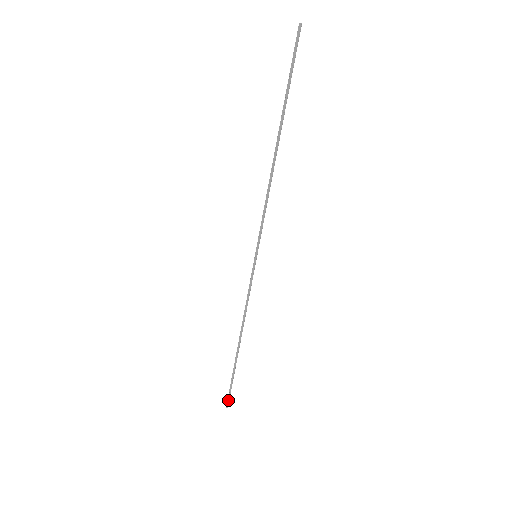
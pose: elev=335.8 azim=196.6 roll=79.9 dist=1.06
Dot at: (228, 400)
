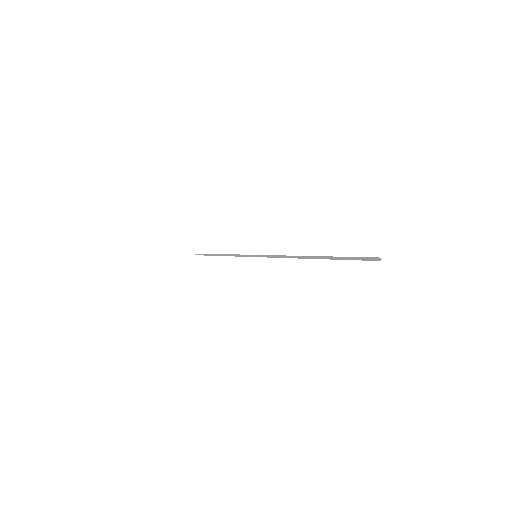
Dot at: occluded
